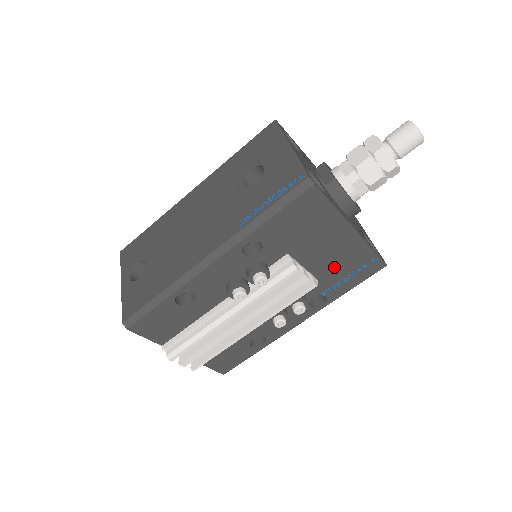
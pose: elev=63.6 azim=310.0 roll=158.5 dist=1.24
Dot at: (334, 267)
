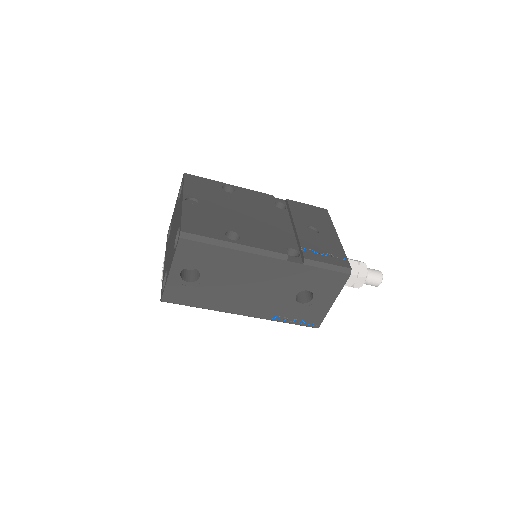
Dot at: occluded
